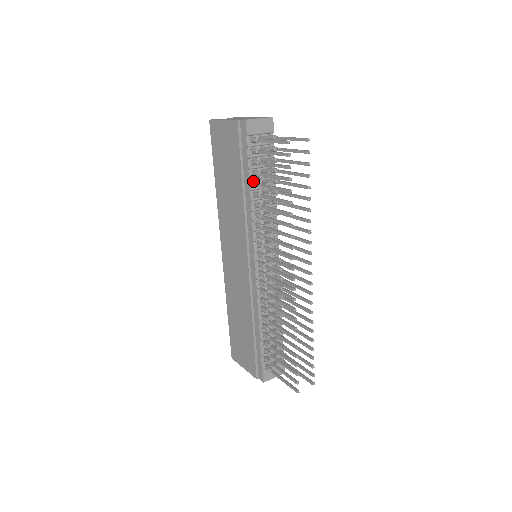
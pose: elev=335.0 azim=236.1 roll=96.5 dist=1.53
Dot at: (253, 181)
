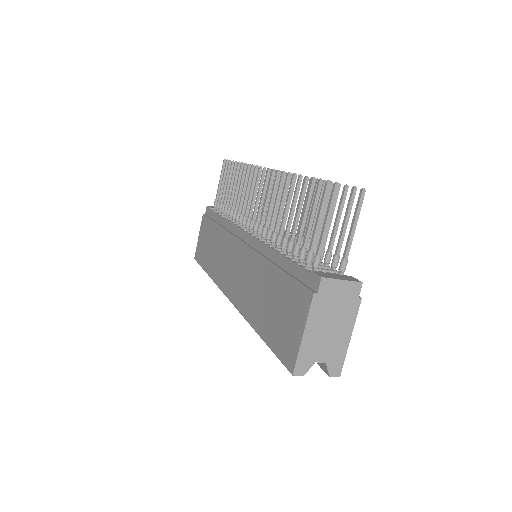
Dot at: occluded
